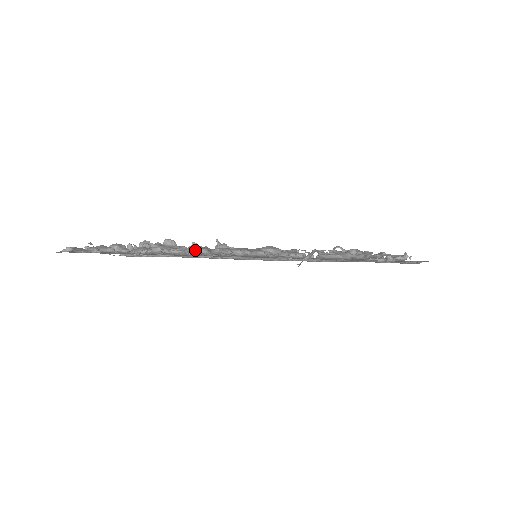
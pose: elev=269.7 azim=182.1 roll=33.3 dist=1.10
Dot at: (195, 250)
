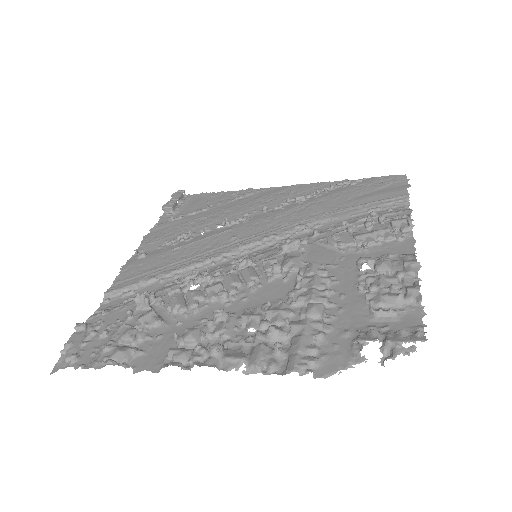
Dot at: (263, 368)
